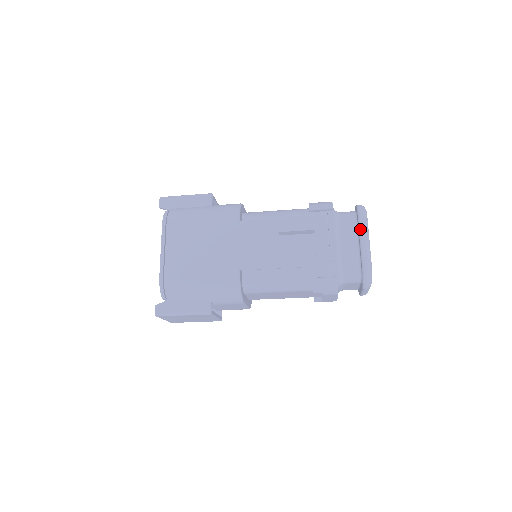
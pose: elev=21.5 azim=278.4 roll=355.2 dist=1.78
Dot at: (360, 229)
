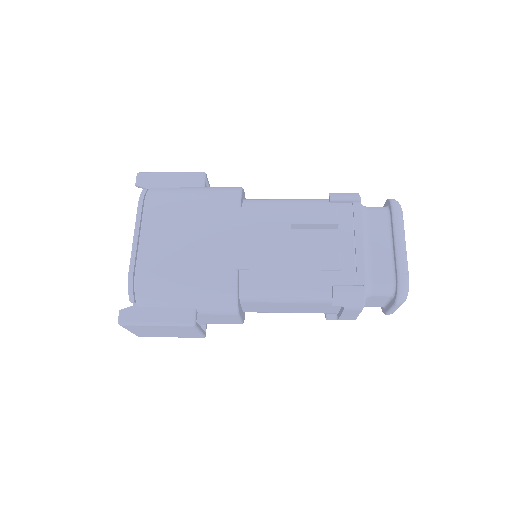
Dot at: (395, 227)
